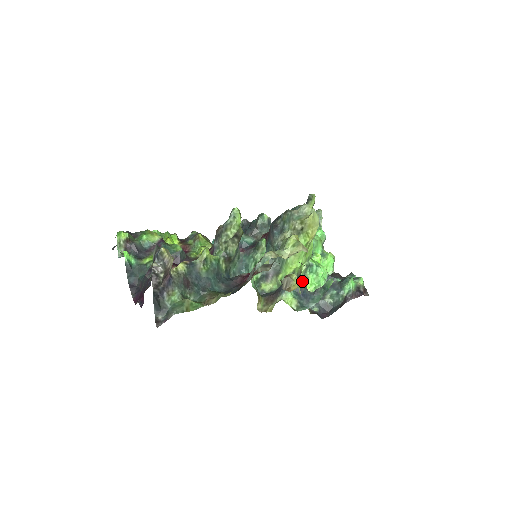
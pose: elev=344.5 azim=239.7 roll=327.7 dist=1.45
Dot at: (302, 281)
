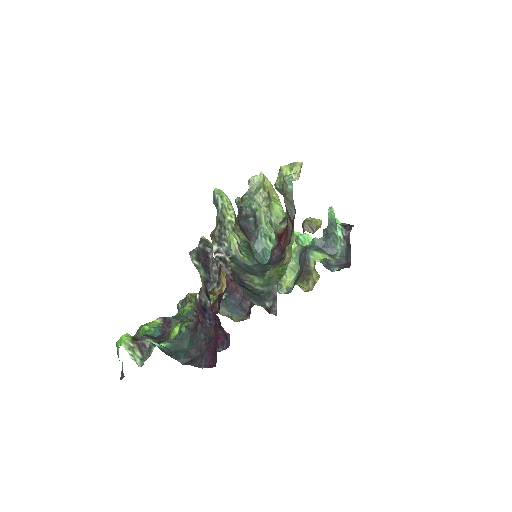
Dot at: occluded
